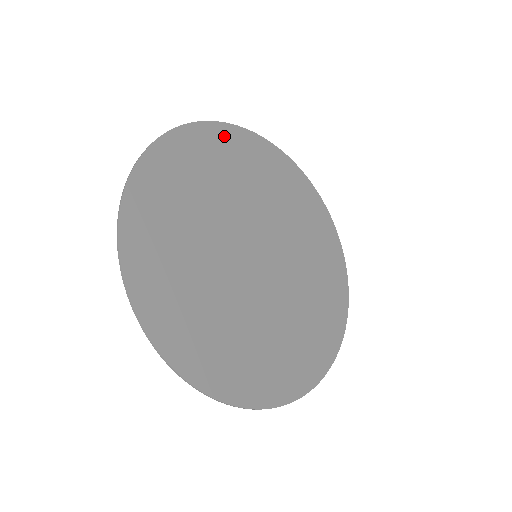
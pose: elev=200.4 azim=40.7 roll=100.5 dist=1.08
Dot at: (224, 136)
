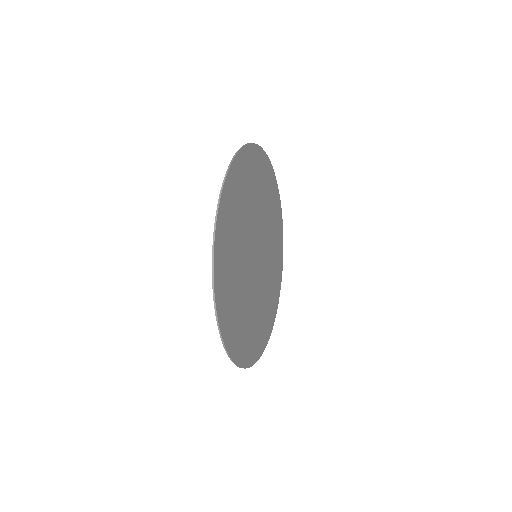
Dot at: (258, 158)
